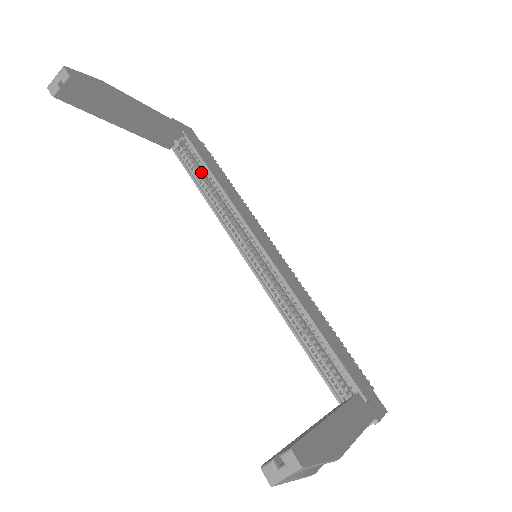
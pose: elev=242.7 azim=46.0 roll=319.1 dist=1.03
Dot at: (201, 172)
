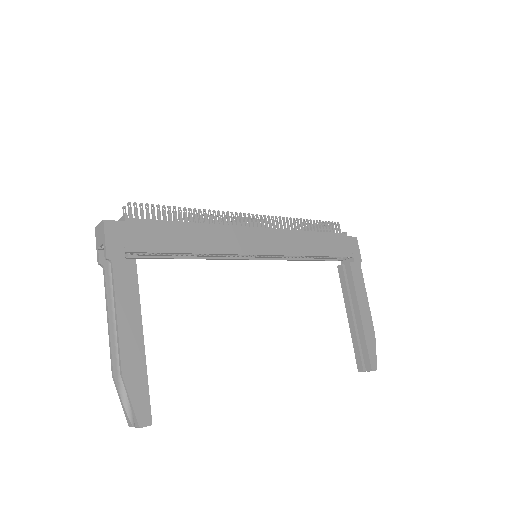
Dot at: occluded
